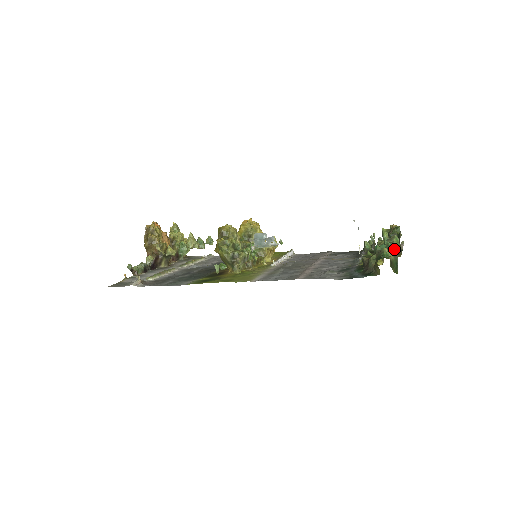
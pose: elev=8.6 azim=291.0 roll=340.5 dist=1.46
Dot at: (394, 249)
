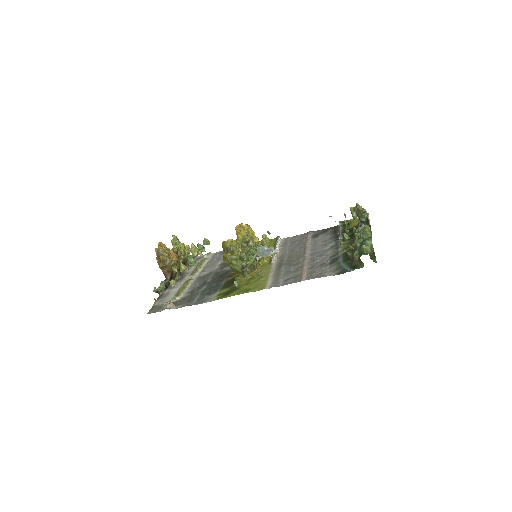
Dot at: (370, 243)
